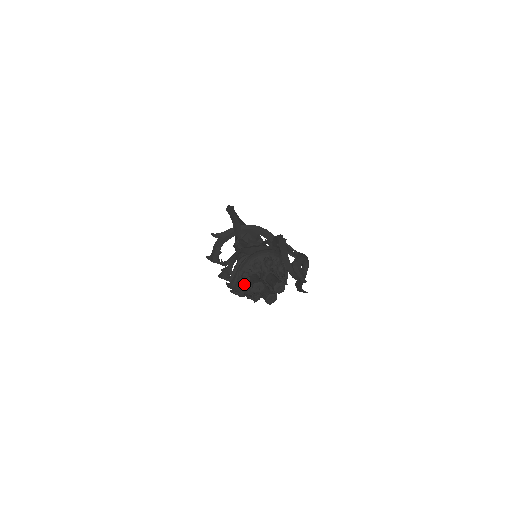
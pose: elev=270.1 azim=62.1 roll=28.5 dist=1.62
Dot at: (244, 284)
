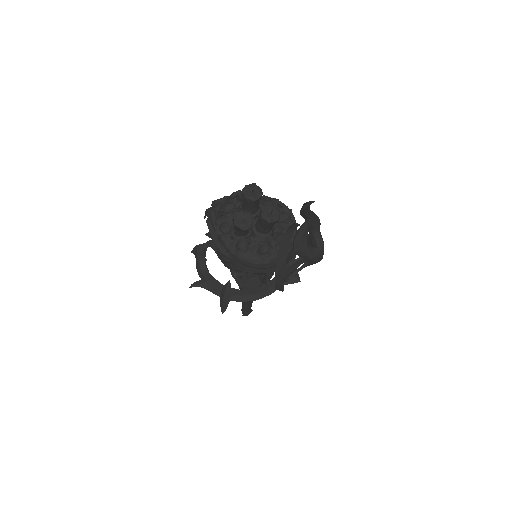
Dot at: (239, 191)
